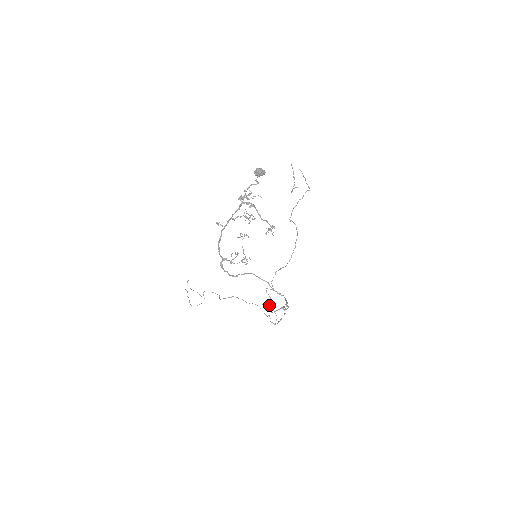
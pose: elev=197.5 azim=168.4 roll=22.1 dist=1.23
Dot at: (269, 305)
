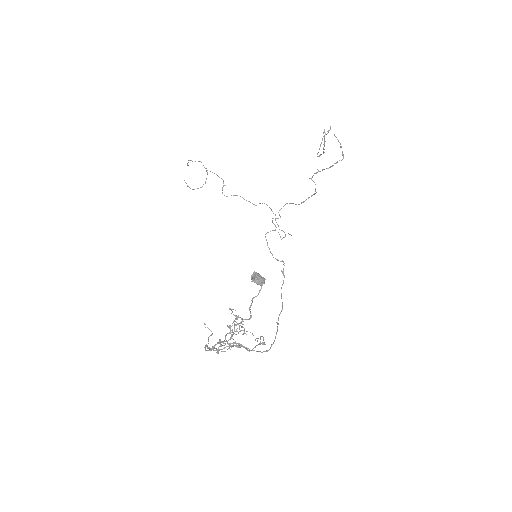
Dot at: (273, 230)
